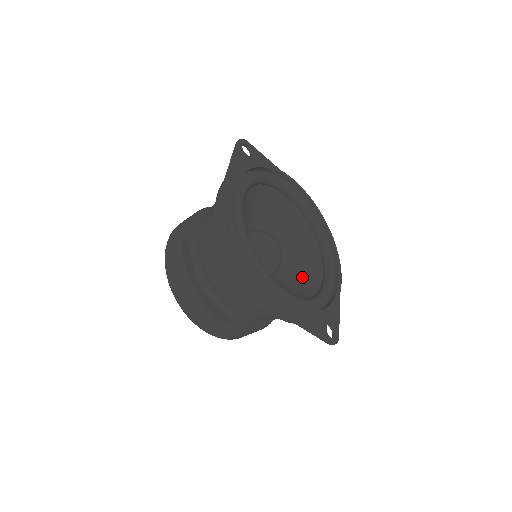
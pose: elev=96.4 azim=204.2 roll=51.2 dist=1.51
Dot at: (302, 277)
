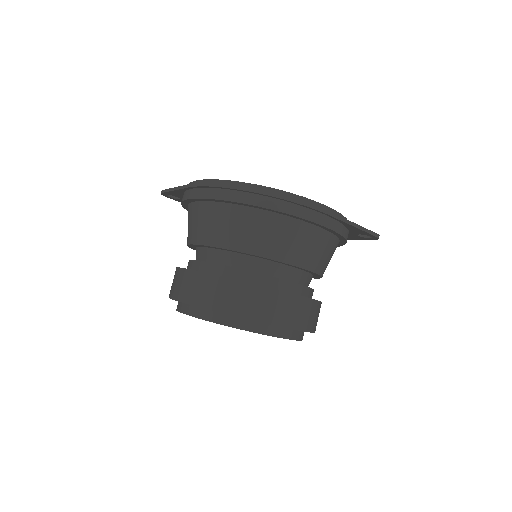
Dot at: occluded
